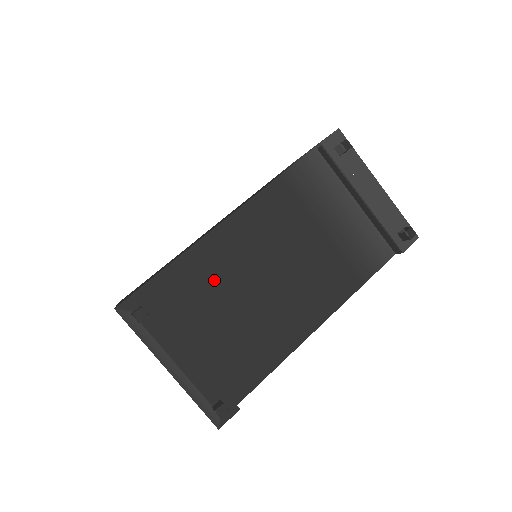
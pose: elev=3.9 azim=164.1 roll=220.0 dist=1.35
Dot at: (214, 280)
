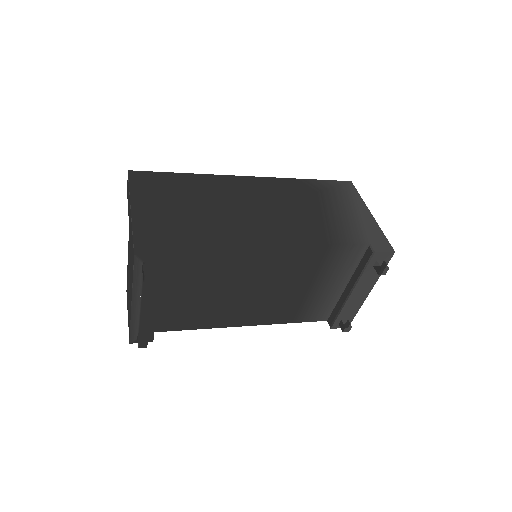
Dot at: (216, 270)
